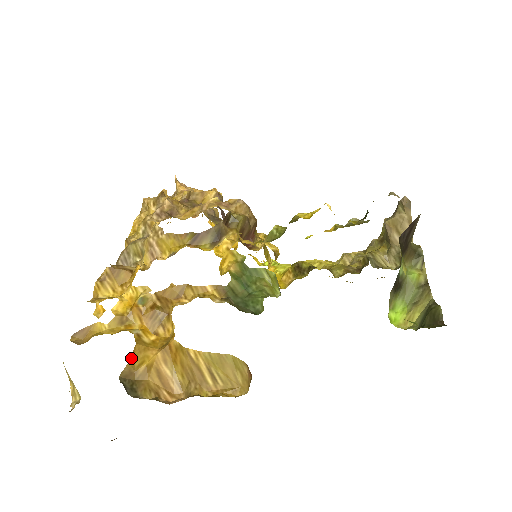
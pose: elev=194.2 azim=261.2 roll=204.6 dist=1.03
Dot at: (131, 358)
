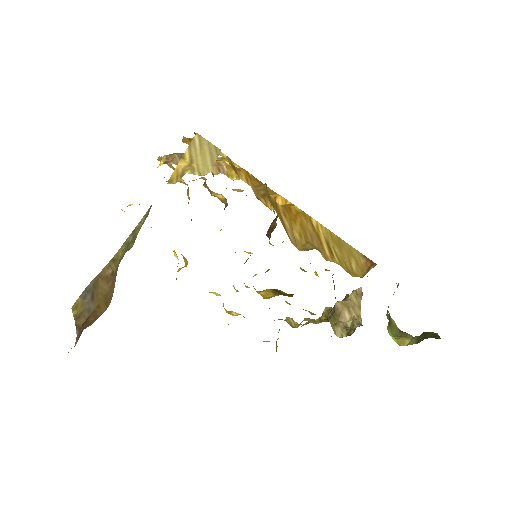
Dot at: (266, 184)
